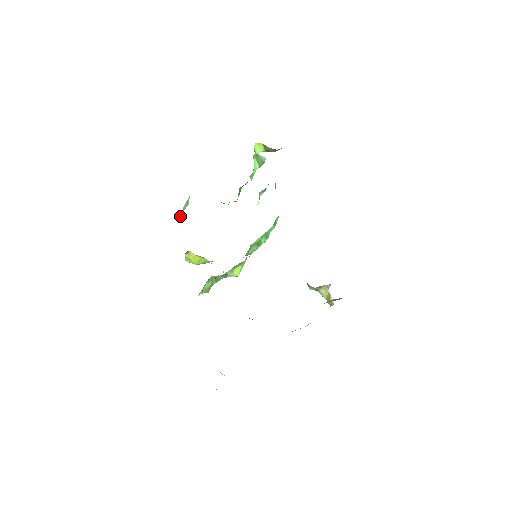
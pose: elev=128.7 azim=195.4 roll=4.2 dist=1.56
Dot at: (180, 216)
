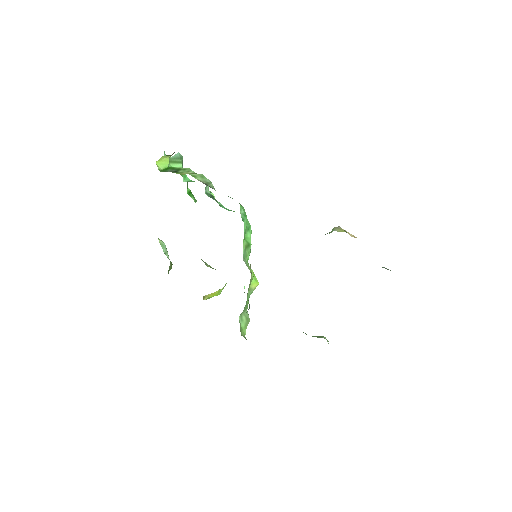
Dot at: (169, 267)
